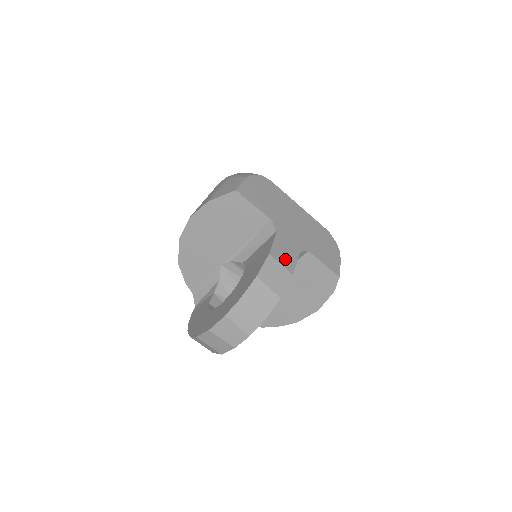
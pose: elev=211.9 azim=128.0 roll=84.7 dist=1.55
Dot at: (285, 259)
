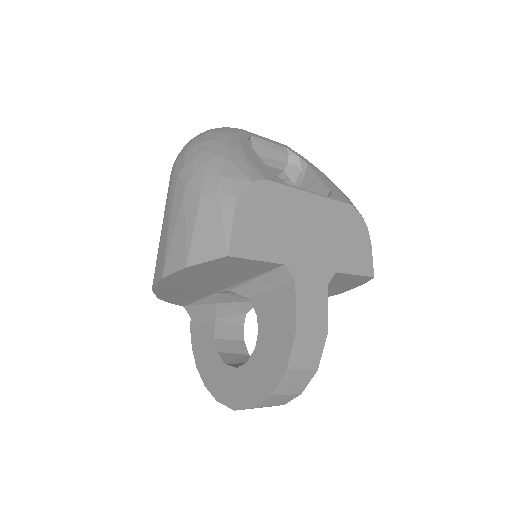
Dot at: (314, 318)
